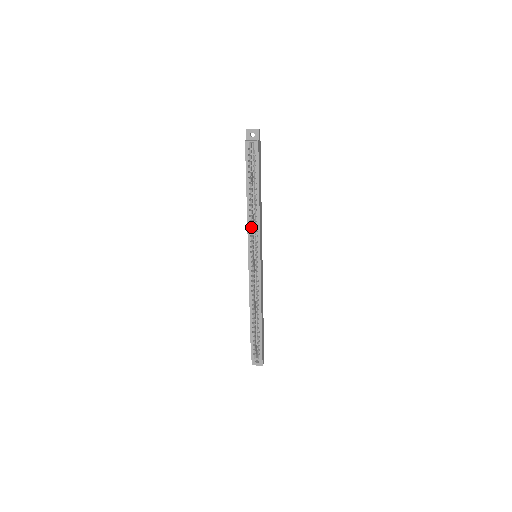
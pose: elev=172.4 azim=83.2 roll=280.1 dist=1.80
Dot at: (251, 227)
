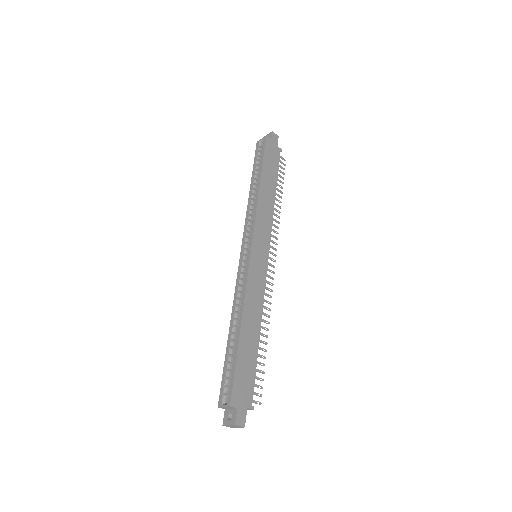
Dot at: (249, 216)
